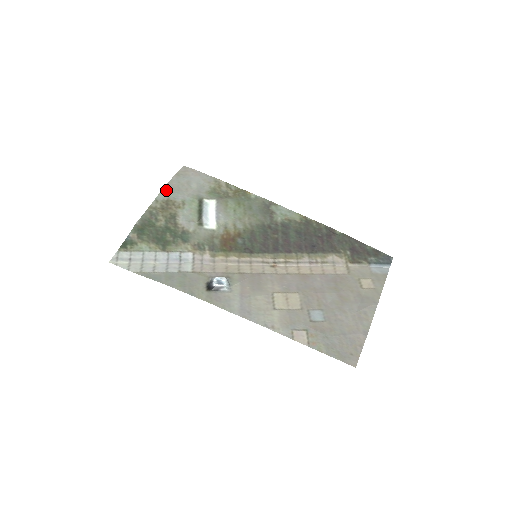
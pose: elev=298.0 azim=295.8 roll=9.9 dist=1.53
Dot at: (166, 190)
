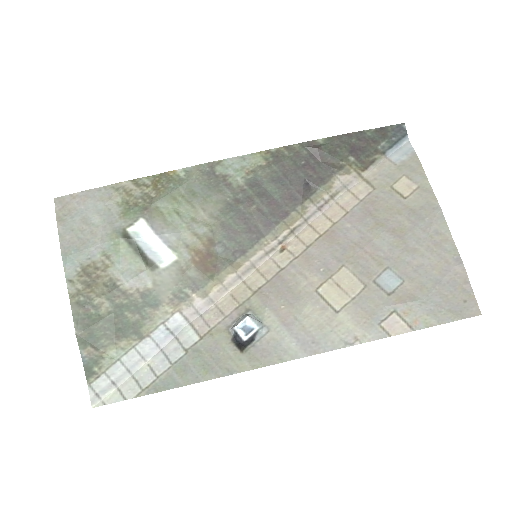
Dot at: (68, 256)
